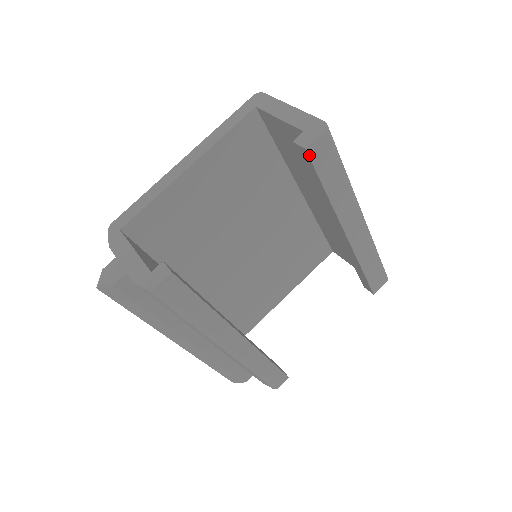
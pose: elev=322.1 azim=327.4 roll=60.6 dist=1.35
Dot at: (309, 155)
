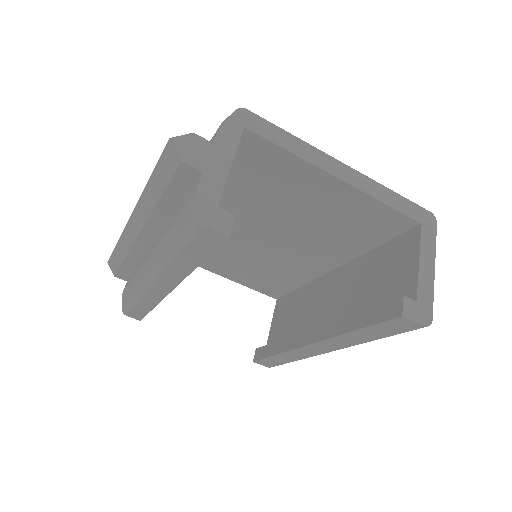
Dot at: (395, 318)
